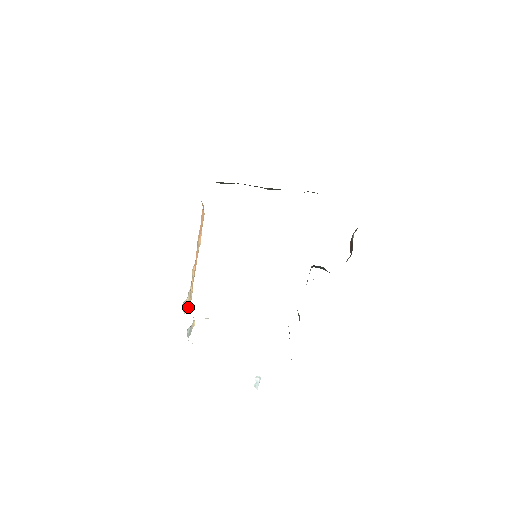
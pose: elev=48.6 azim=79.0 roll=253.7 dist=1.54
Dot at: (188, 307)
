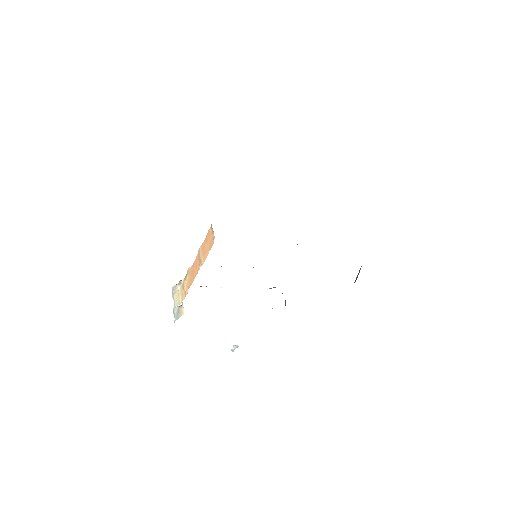
Dot at: (180, 302)
